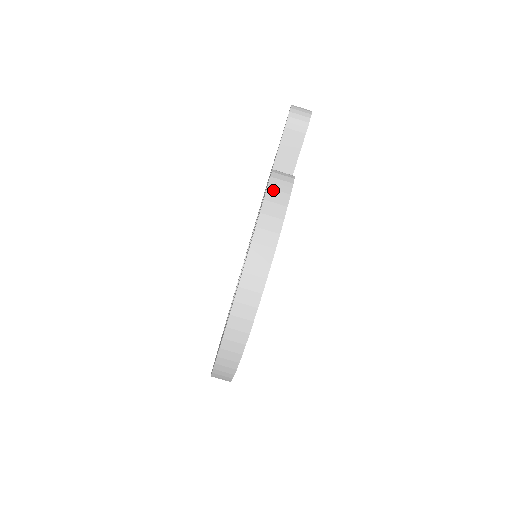
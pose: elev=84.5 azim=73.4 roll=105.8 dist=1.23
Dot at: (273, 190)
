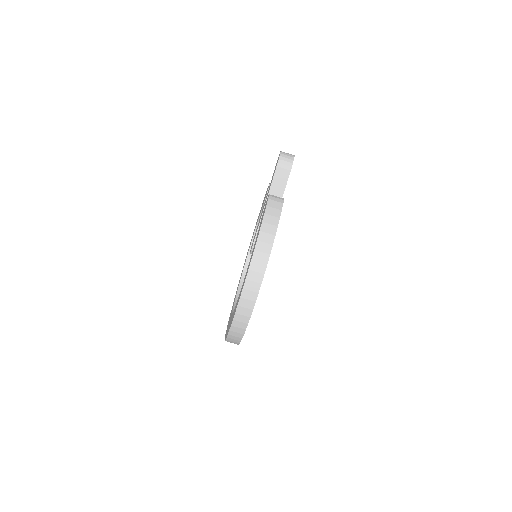
Dot at: (270, 207)
